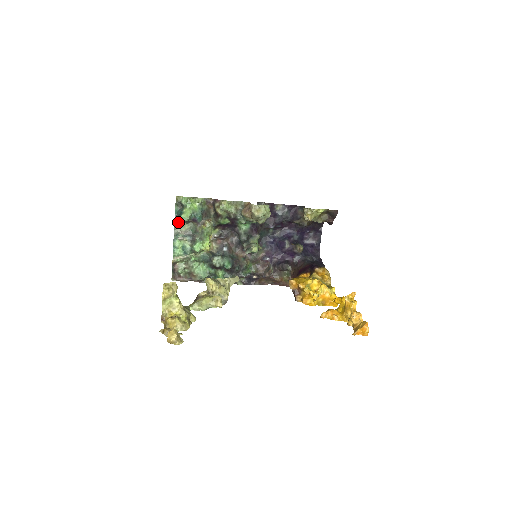
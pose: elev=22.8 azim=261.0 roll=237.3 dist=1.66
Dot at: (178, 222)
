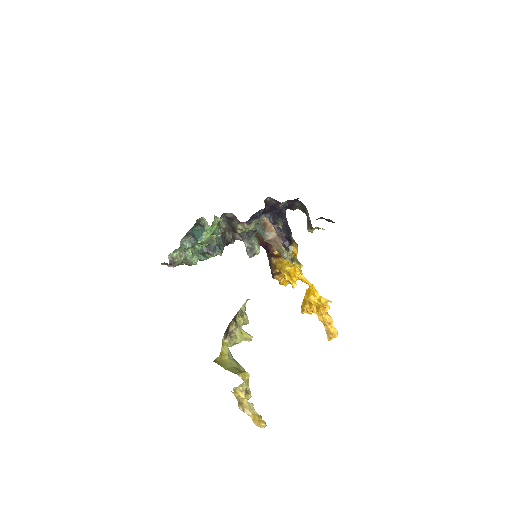
Dot at: (189, 234)
